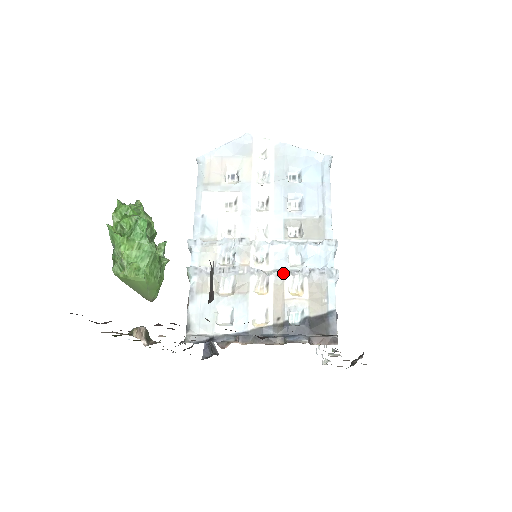
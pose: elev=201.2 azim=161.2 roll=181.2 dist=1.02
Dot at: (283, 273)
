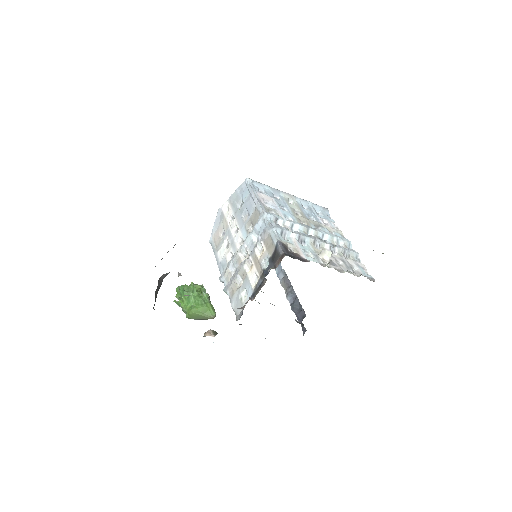
Dot at: (253, 250)
